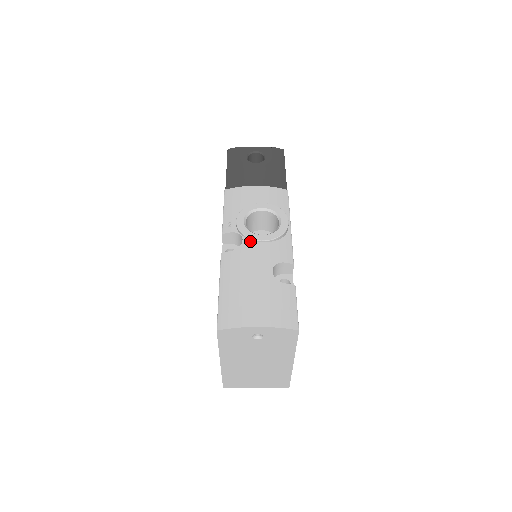
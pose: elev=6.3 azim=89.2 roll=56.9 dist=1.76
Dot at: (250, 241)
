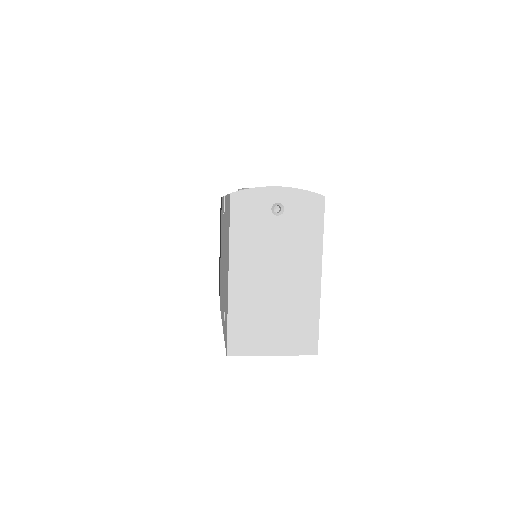
Dot at: occluded
